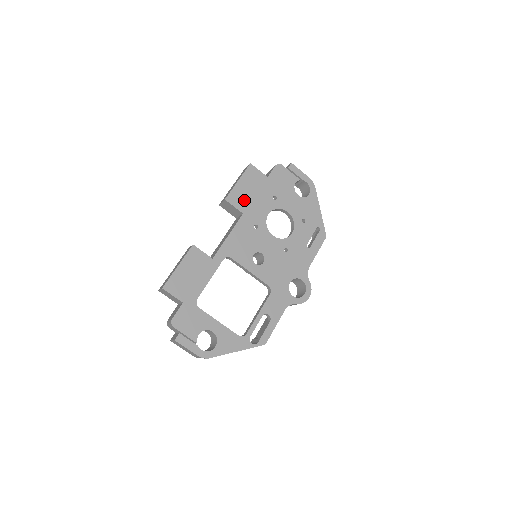
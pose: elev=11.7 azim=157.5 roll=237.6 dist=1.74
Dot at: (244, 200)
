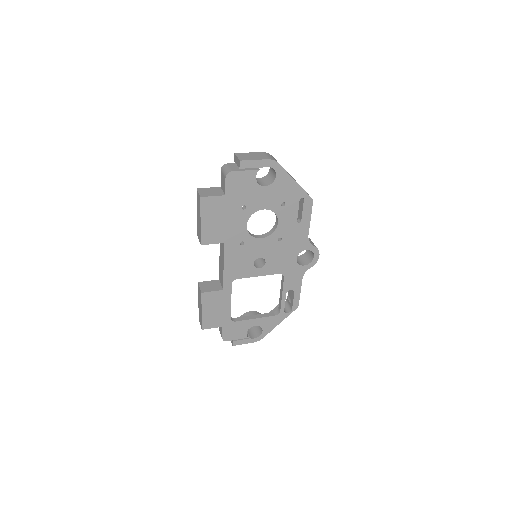
Dot at: (217, 232)
